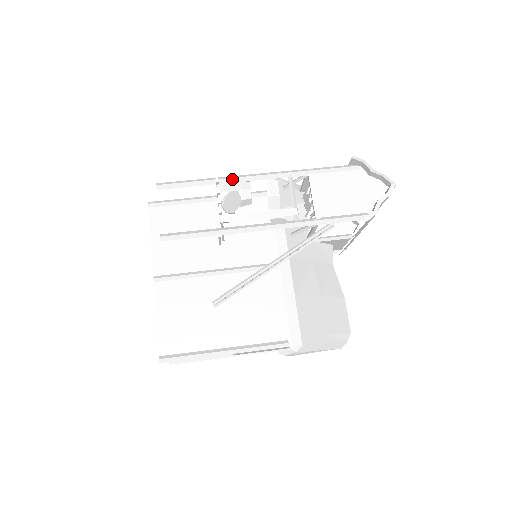
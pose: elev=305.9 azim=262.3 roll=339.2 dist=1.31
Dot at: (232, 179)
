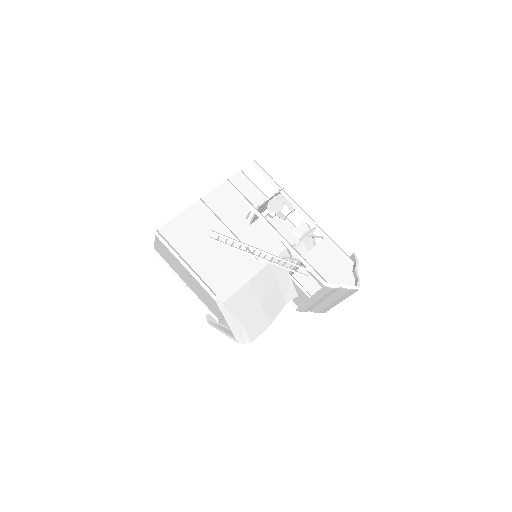
Dot at: (288, 197)
